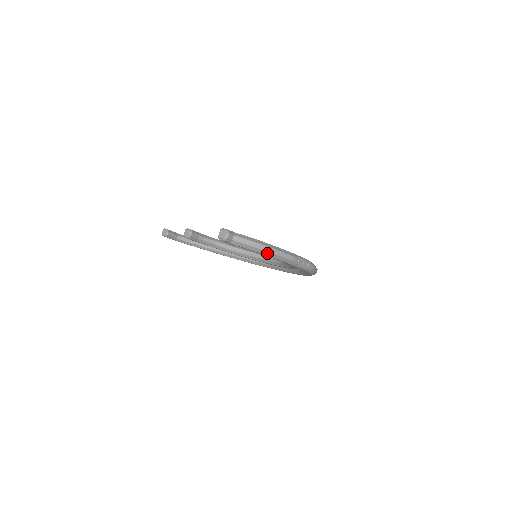
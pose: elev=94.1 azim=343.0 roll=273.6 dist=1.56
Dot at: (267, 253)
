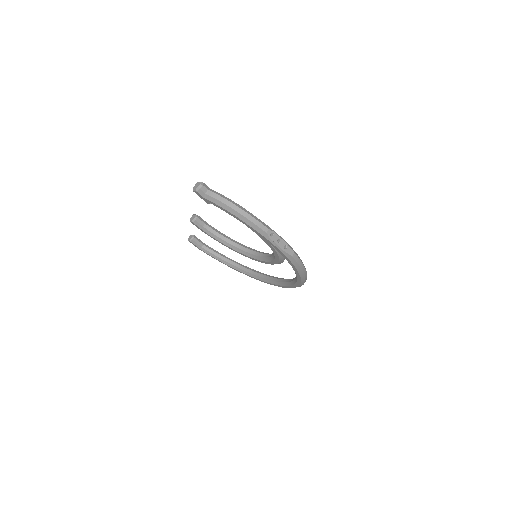
Dot at: (237, 214)
